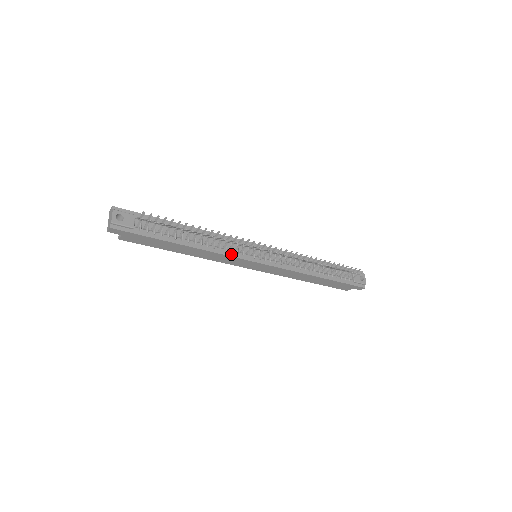
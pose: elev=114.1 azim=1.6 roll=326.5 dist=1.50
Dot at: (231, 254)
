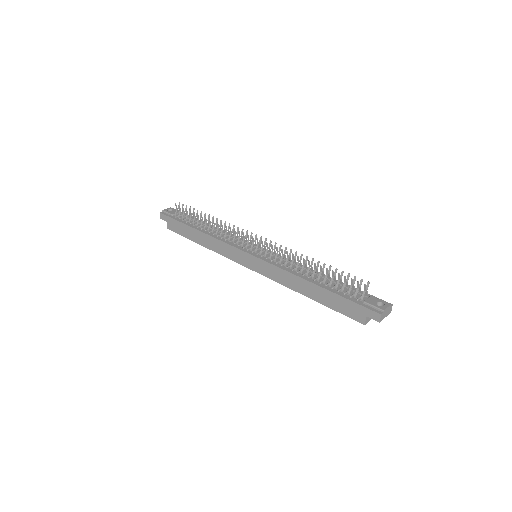
Dot at: (228, 243)
